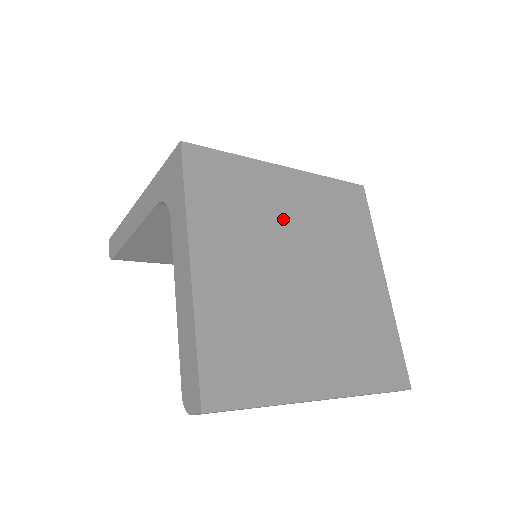
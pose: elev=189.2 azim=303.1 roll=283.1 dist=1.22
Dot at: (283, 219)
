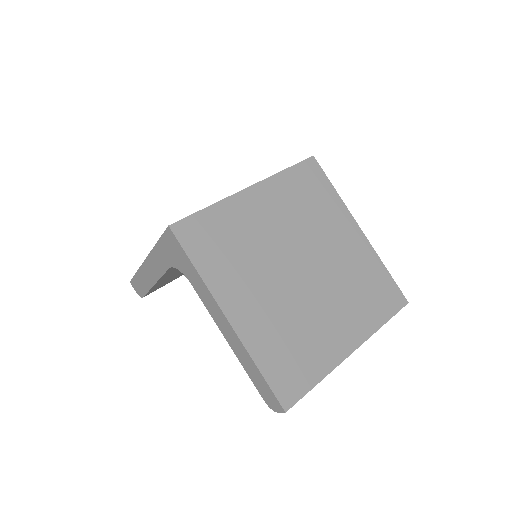
Dot at: (269, 235)
